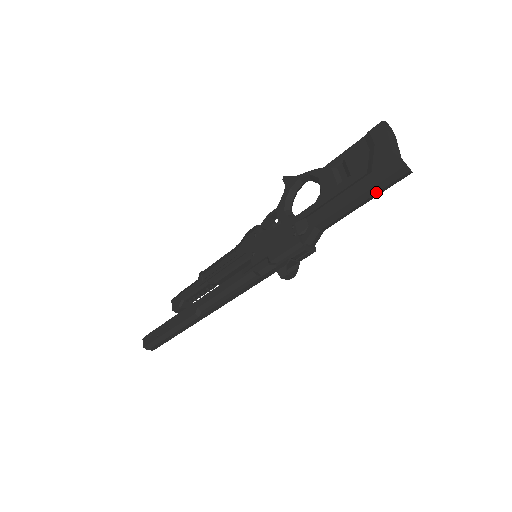
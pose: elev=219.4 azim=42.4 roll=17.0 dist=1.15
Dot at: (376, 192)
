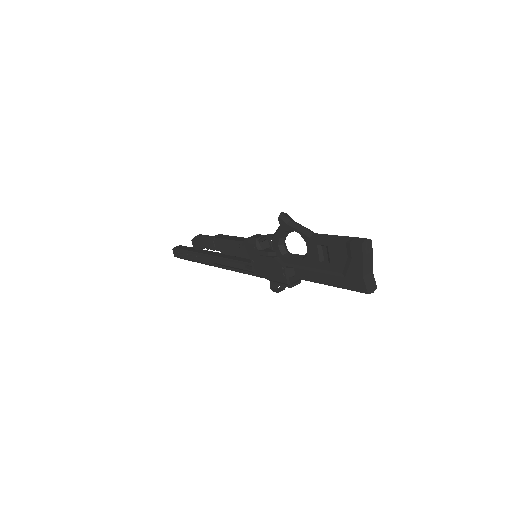
Dot at: occluded
